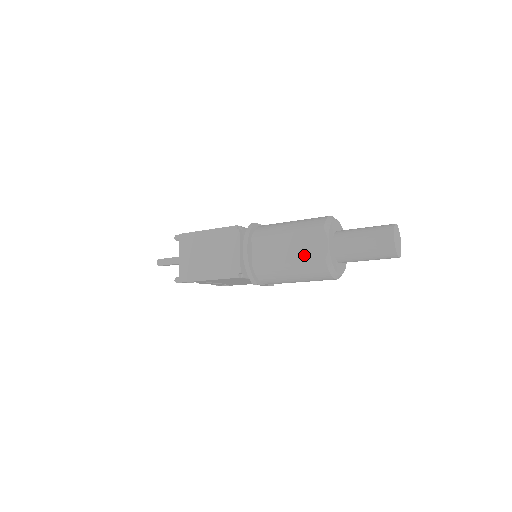
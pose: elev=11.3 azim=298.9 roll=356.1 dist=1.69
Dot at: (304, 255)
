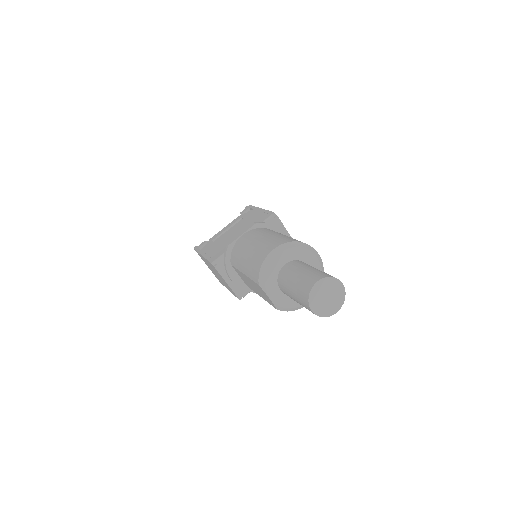
Dot at: (264, 298)
